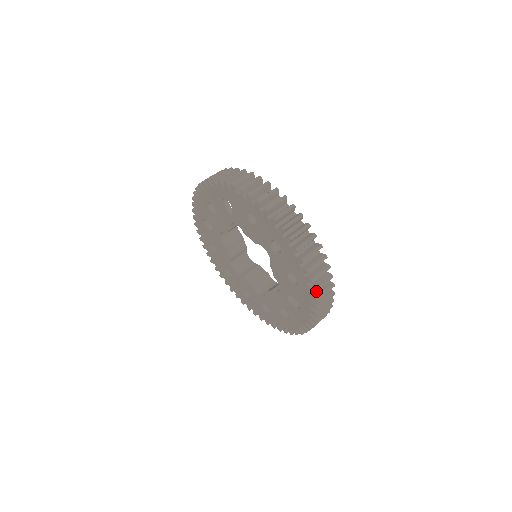
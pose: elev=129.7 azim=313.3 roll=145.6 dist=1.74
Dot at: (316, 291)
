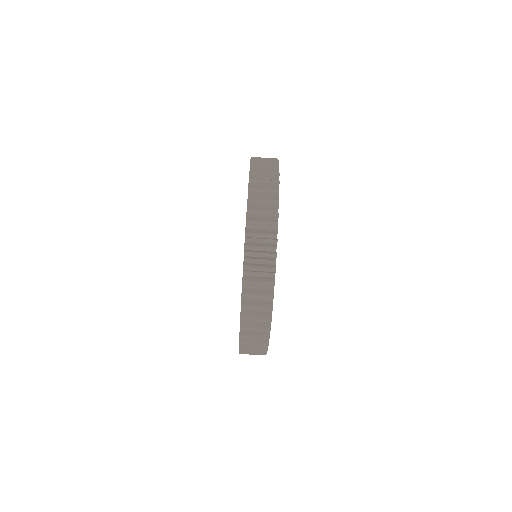
Dot at: occluded
